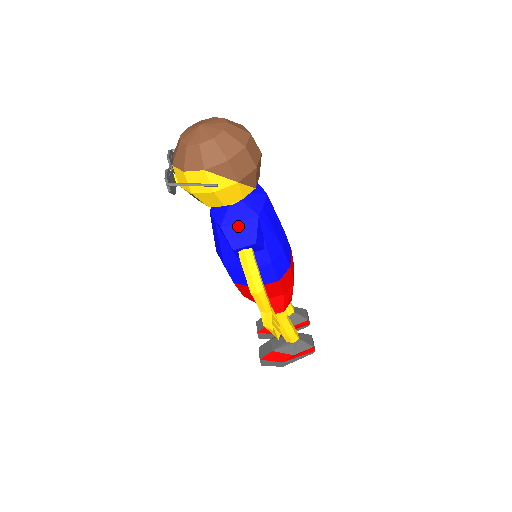
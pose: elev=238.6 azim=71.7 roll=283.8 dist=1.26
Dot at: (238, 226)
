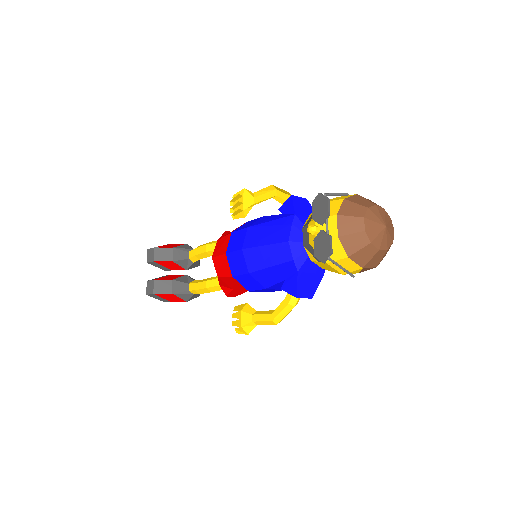
Dot at: (309, 277)
